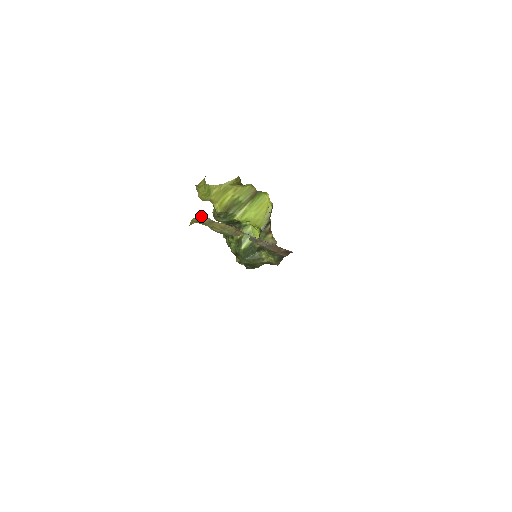
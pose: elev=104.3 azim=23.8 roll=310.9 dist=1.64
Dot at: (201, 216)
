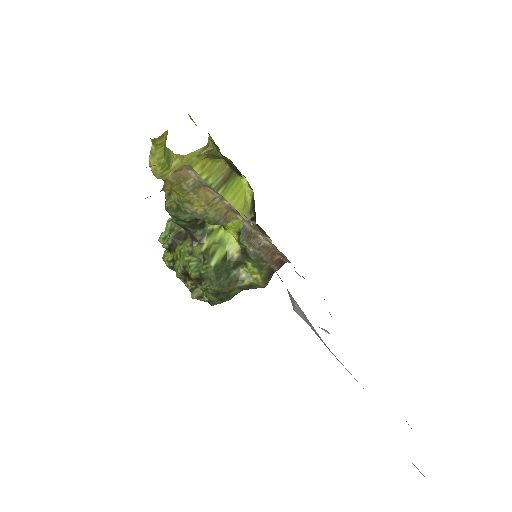
Dot at: (184, 170)
